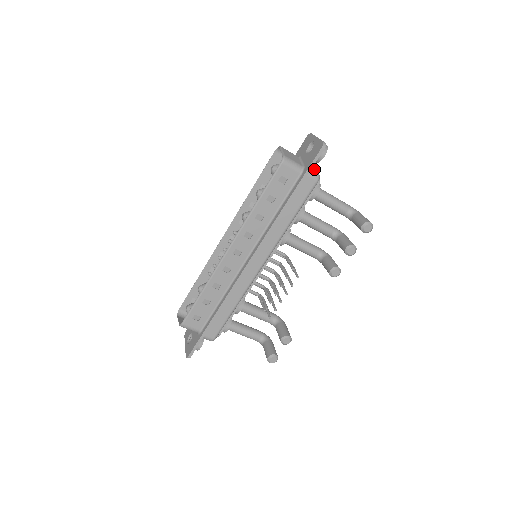
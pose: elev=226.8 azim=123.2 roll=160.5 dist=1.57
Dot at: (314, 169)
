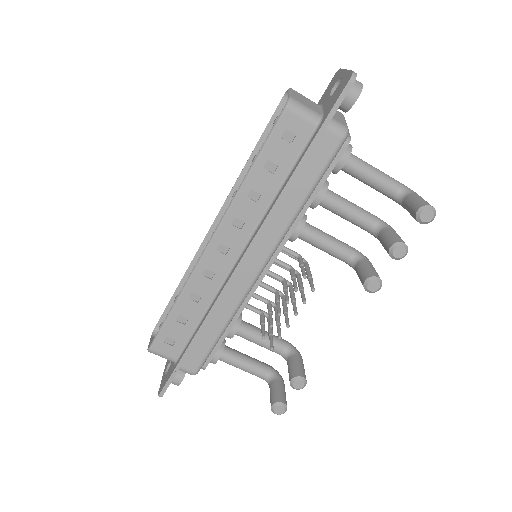
Dot at: (340, 120)
